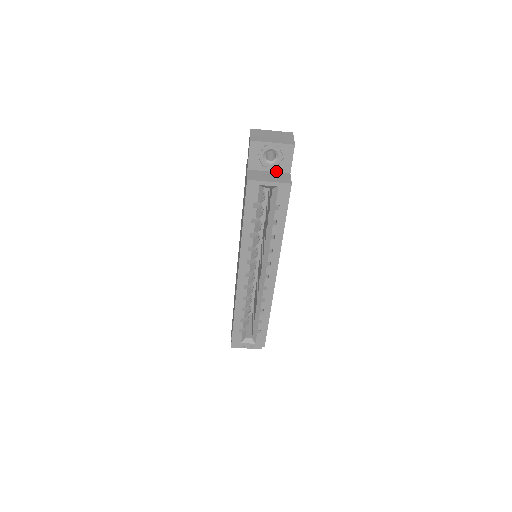
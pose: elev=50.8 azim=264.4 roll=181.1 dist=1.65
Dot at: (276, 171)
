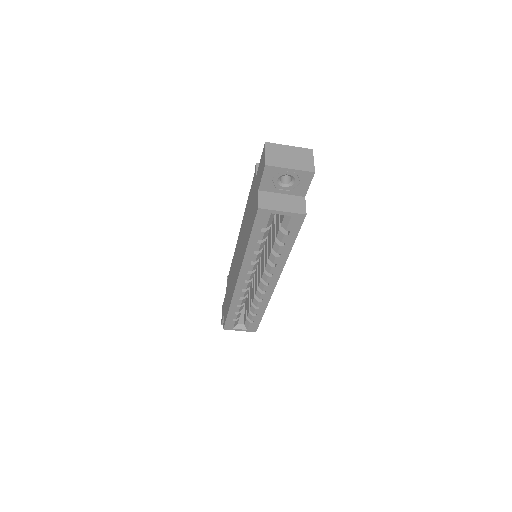
Dot at: (290, 194)
